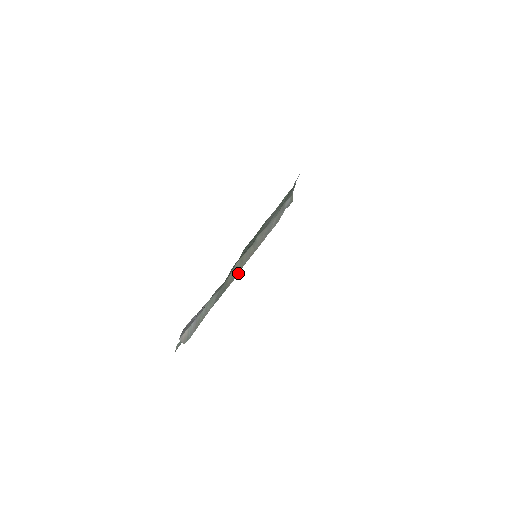
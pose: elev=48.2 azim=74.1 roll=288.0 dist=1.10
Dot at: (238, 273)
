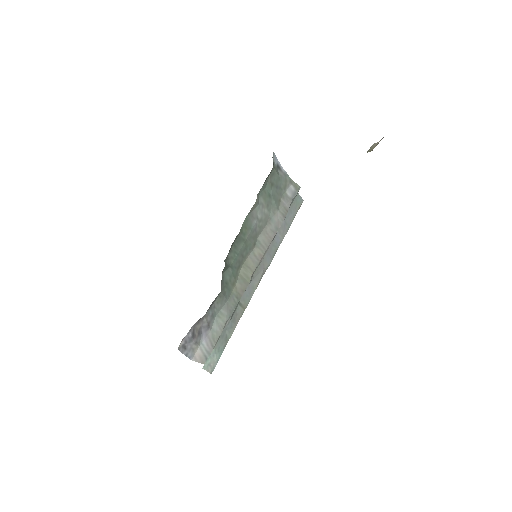
Dot at: (250, 279)
